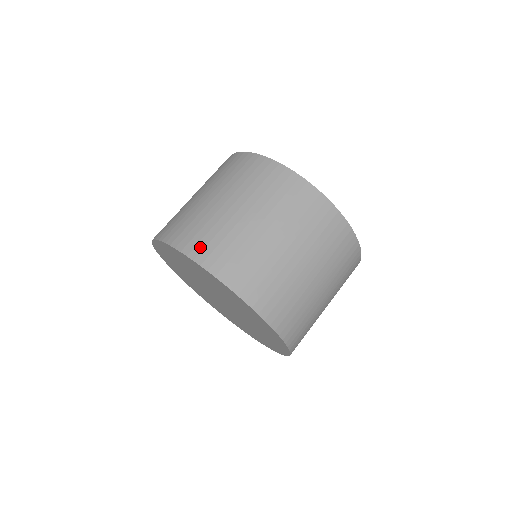
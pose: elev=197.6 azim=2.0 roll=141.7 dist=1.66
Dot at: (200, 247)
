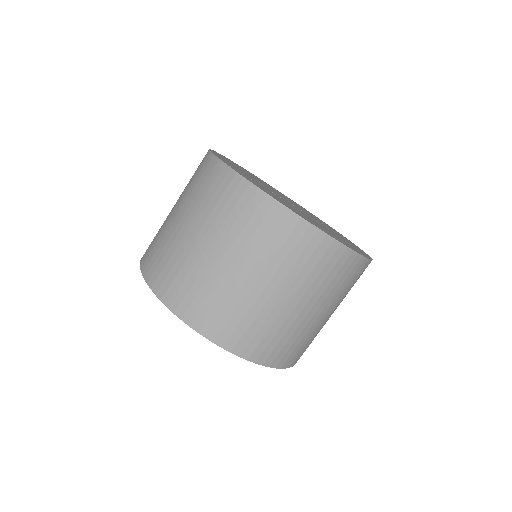
Dot at: (253, 346)
